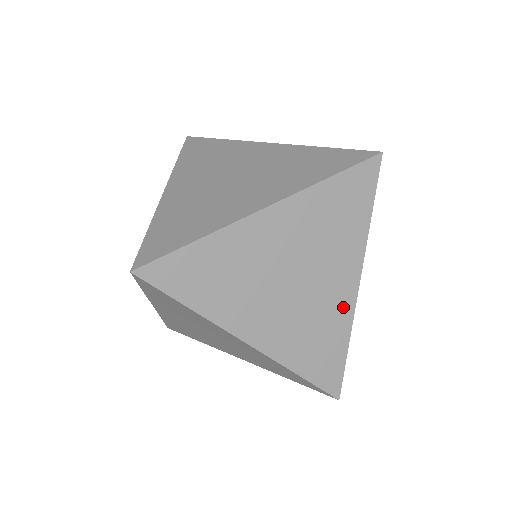
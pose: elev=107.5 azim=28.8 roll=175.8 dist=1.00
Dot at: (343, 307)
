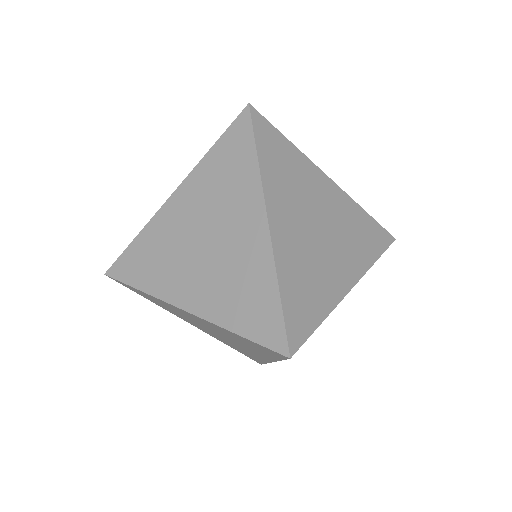
Dot at: occluded
